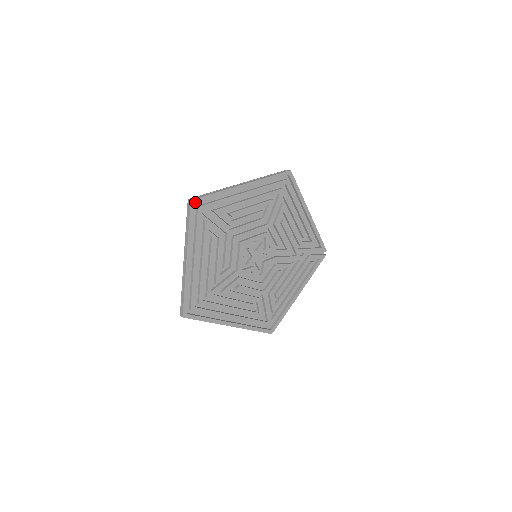
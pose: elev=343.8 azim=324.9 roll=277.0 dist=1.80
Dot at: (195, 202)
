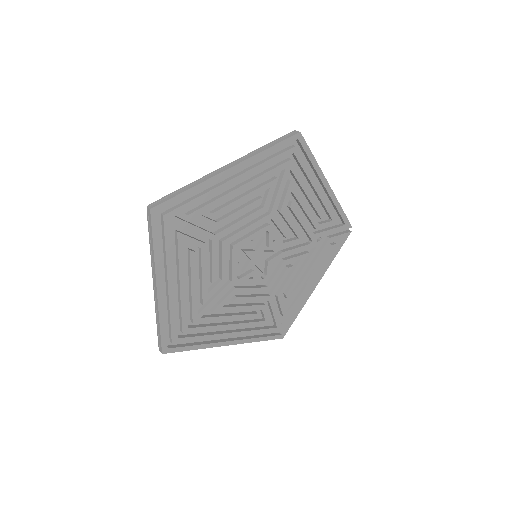
Dot at: (158, 210)
